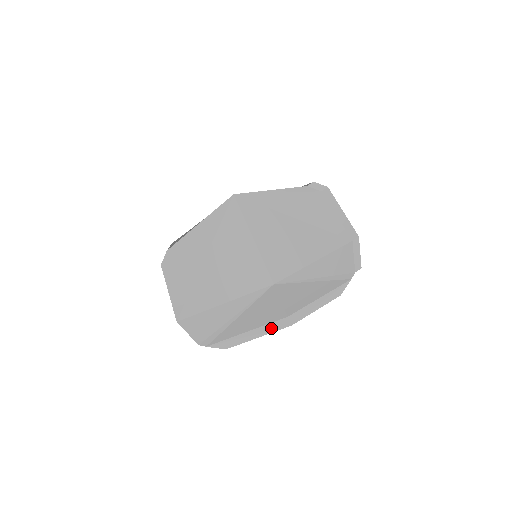
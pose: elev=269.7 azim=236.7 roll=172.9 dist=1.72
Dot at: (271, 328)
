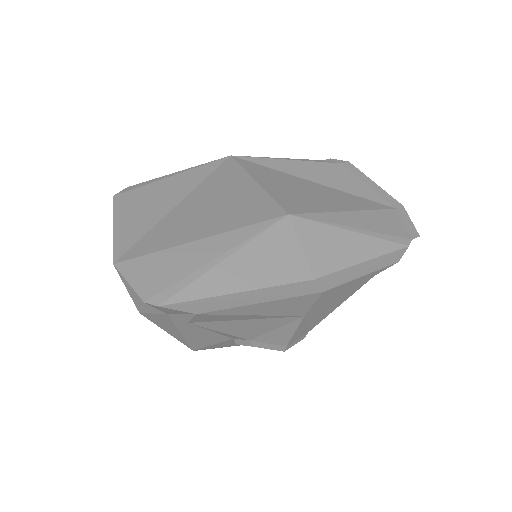
Dot at: (285, 292)
